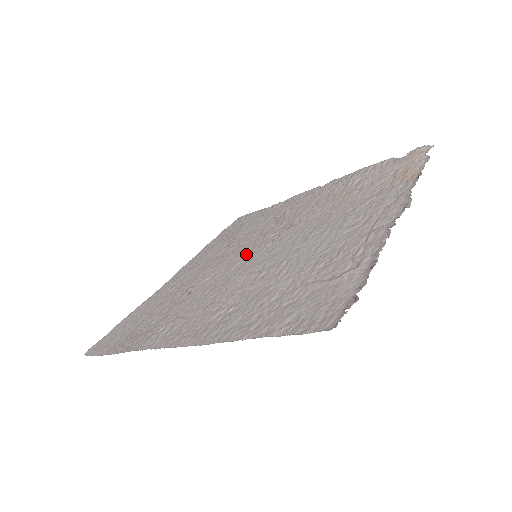
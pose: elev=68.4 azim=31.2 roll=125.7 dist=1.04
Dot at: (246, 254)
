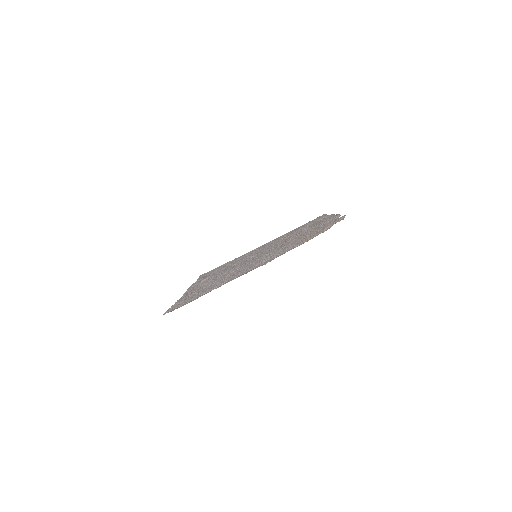
Dot at: (262, 251)
